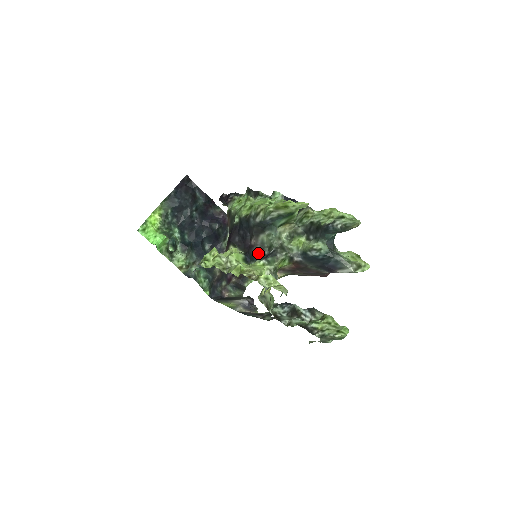
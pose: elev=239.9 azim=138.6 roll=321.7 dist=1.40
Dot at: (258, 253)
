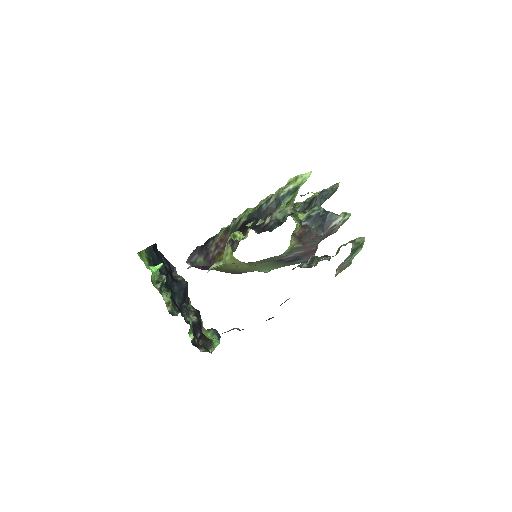
Dot at: (276, 222)
